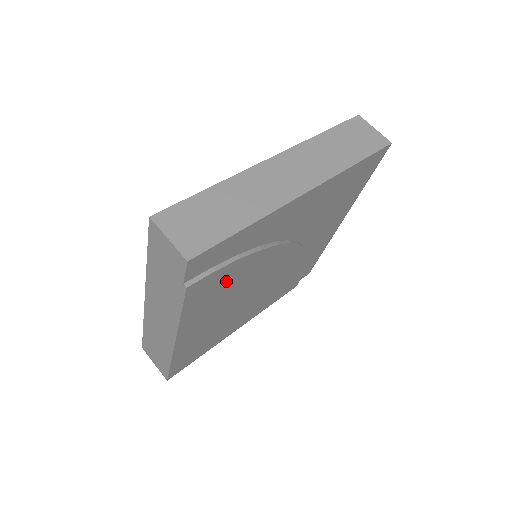
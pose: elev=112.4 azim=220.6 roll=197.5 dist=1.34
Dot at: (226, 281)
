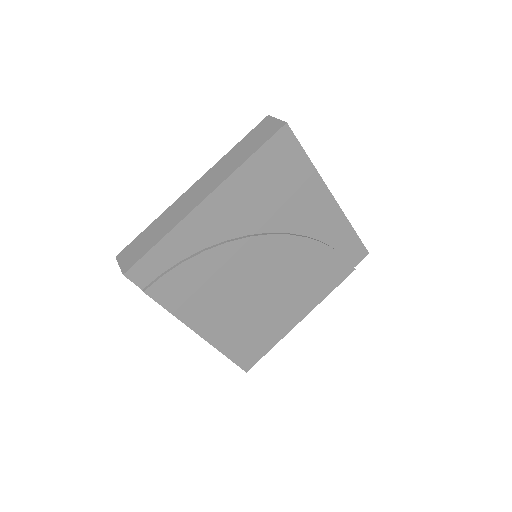
Dot at: (193, 281)
